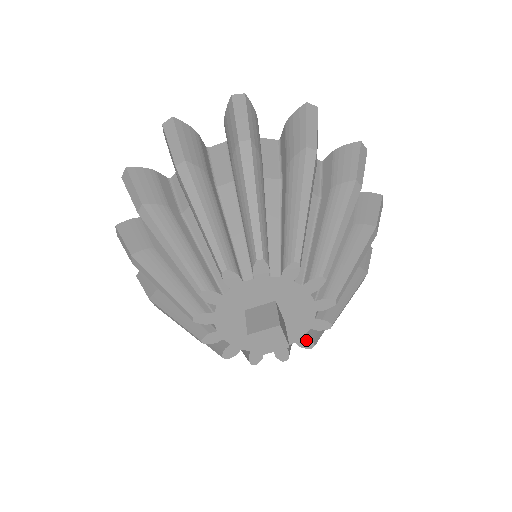
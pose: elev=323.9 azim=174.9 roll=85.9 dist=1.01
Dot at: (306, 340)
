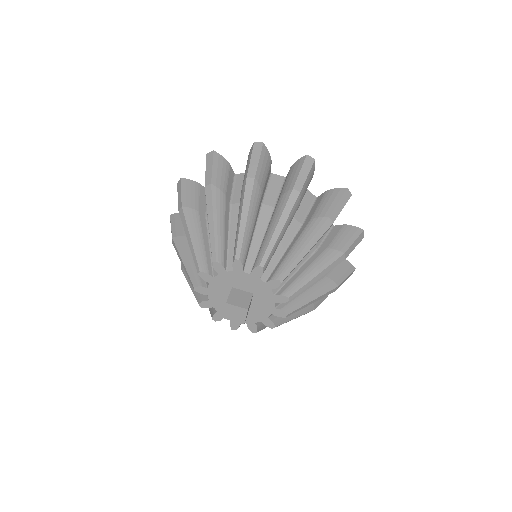
Dot at: (254, 326)
